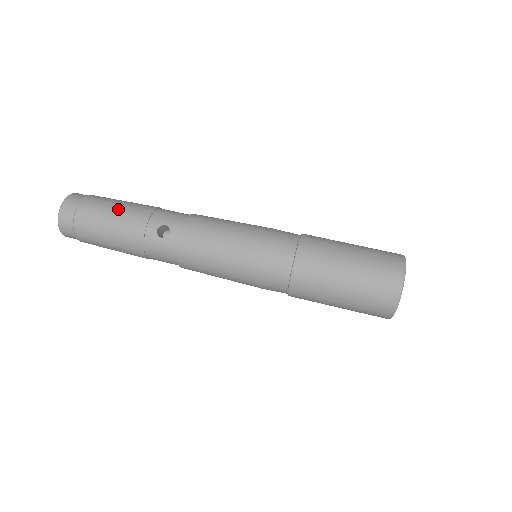
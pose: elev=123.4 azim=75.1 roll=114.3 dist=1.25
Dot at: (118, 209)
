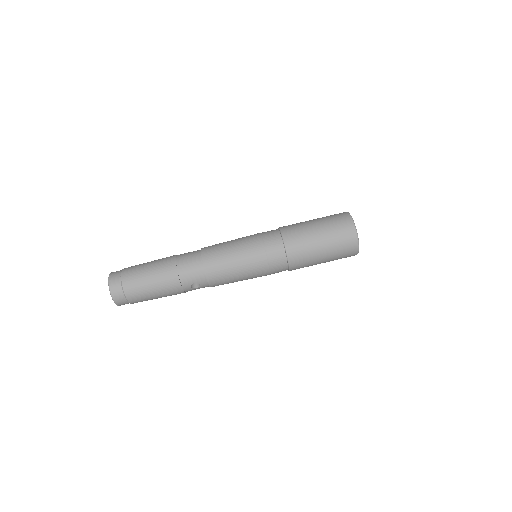
Dot at: (155, 288)
